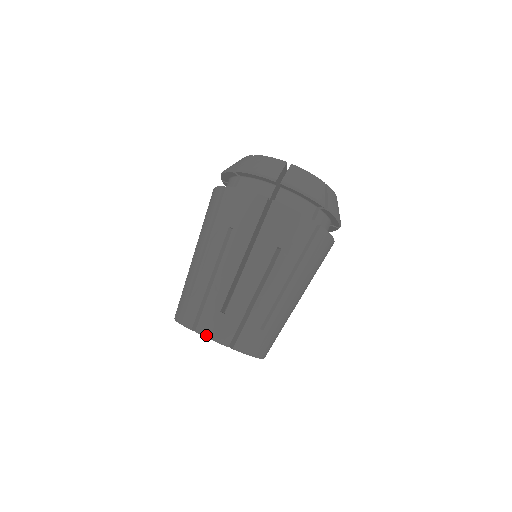
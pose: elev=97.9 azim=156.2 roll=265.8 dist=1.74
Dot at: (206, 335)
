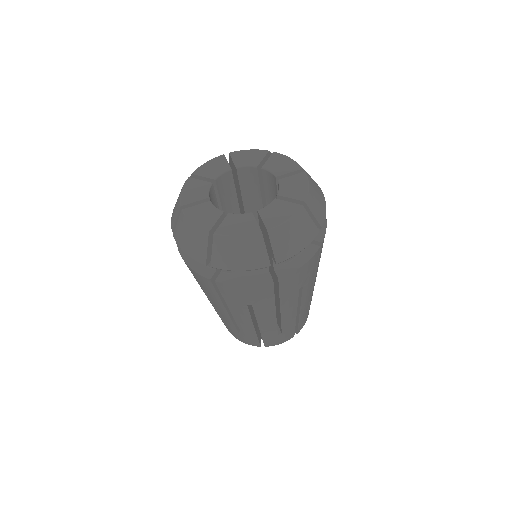
Dot at: (241, 341)
